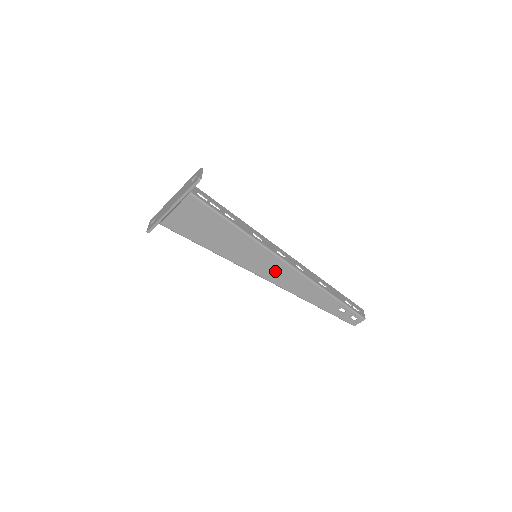
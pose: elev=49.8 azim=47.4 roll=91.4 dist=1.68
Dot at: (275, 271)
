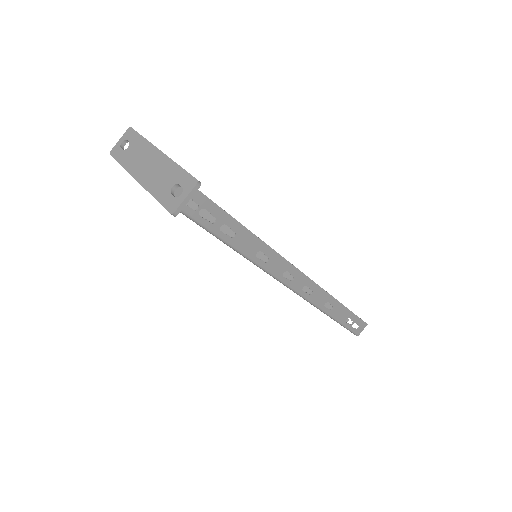
Dot at: occluded
